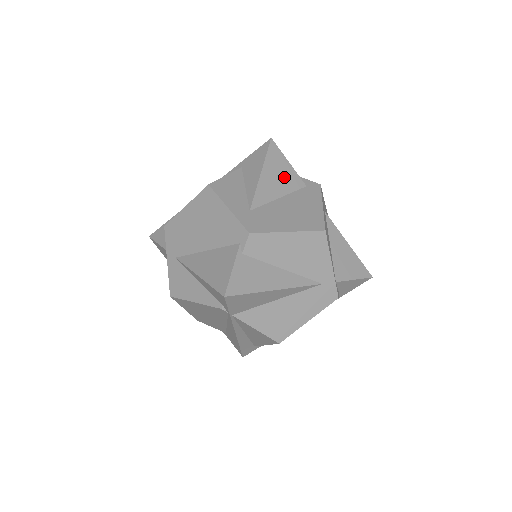
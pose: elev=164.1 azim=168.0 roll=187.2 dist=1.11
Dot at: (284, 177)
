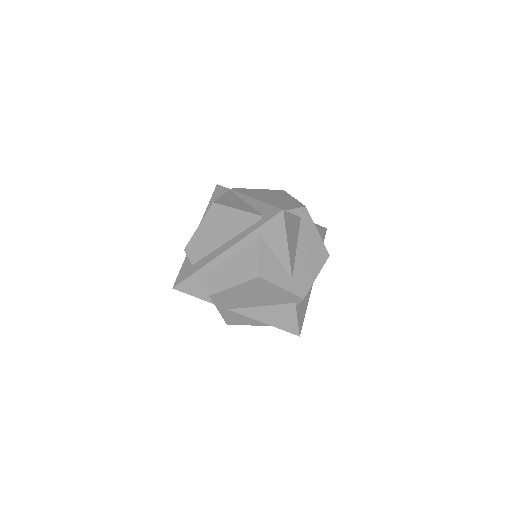
Dot at: (294, 229)
